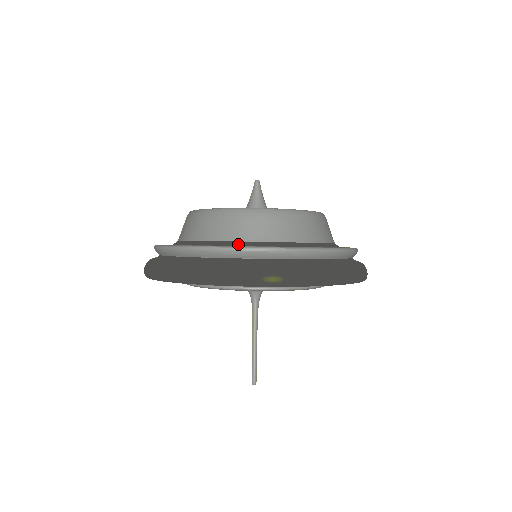
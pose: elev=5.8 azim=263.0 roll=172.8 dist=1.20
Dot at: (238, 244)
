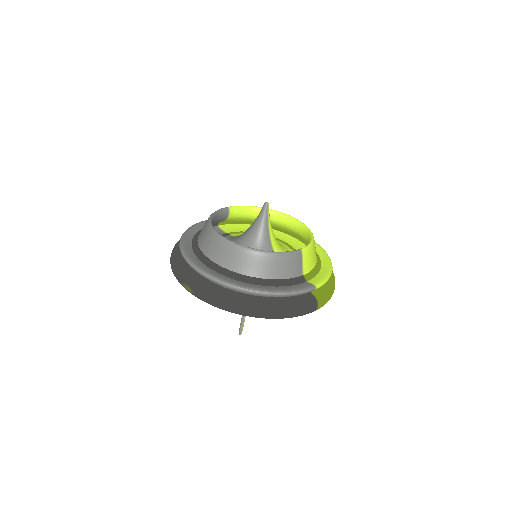
Dot at: (199, 253)
